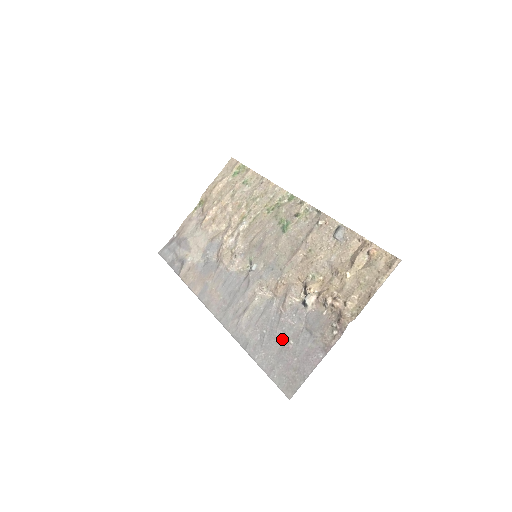
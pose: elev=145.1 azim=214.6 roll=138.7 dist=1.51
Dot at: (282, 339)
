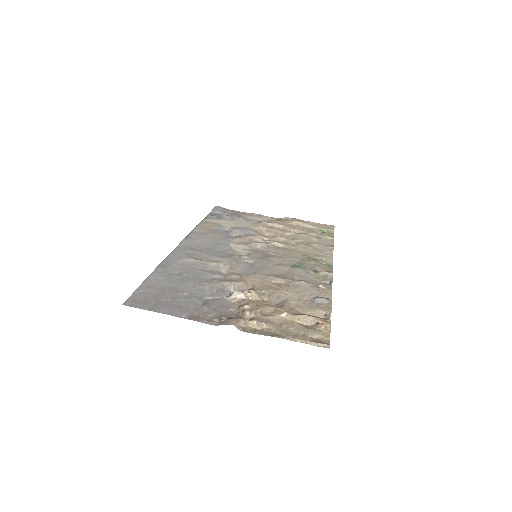
Dot at: (185, 287)
